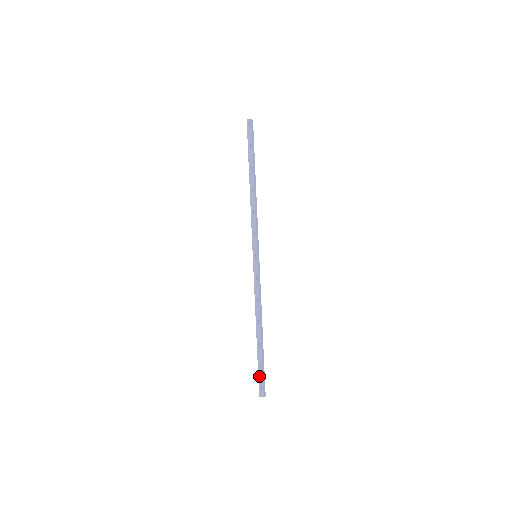
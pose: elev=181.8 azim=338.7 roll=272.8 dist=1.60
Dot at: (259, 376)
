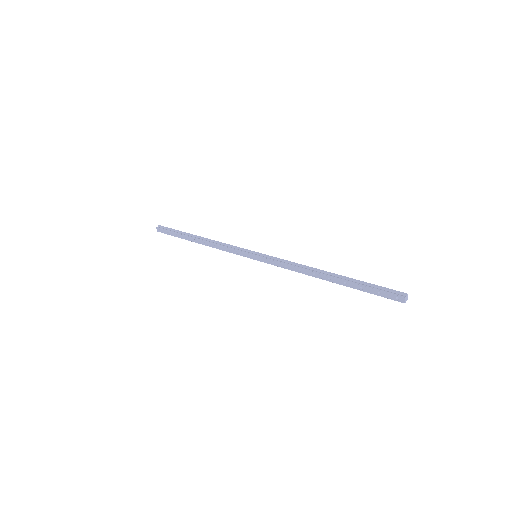
Dot at: (378, 289)
